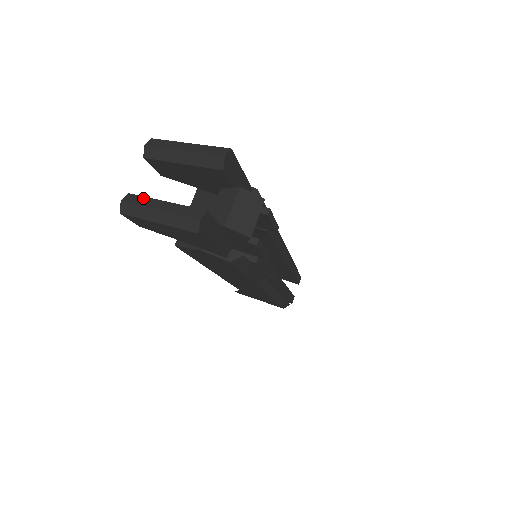
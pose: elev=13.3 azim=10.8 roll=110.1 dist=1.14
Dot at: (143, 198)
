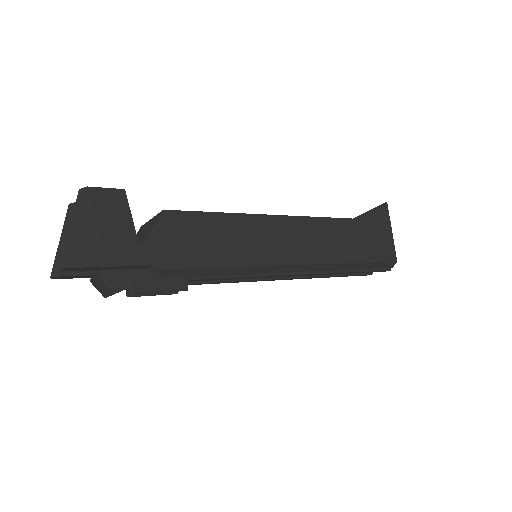
Dot at: (70, 218)
